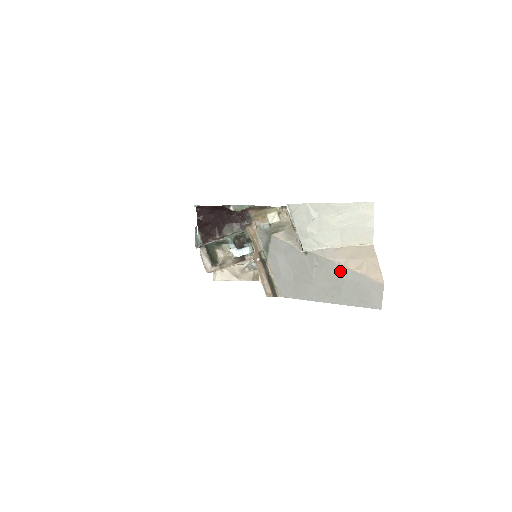
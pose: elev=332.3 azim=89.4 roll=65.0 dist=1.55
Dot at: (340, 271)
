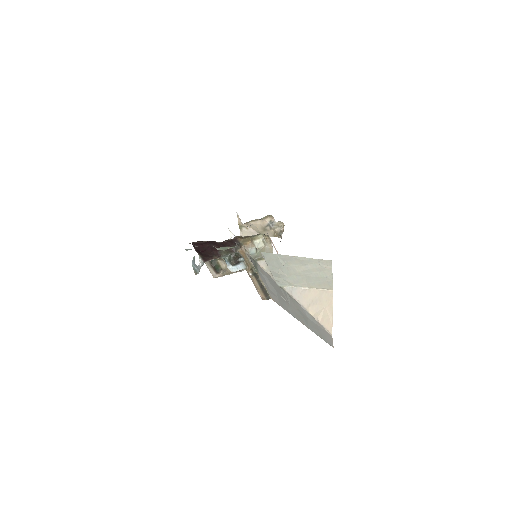
Dot at: (304, 312)
